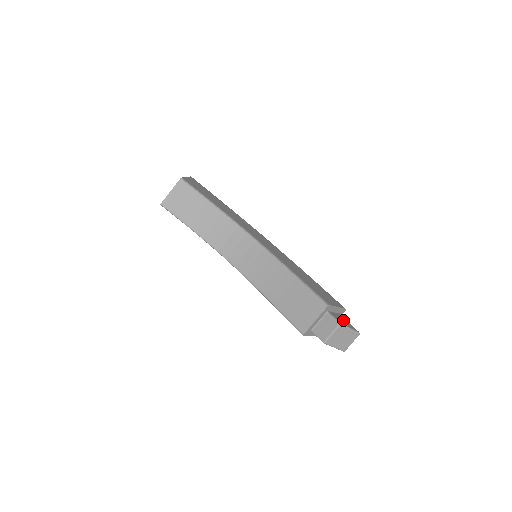
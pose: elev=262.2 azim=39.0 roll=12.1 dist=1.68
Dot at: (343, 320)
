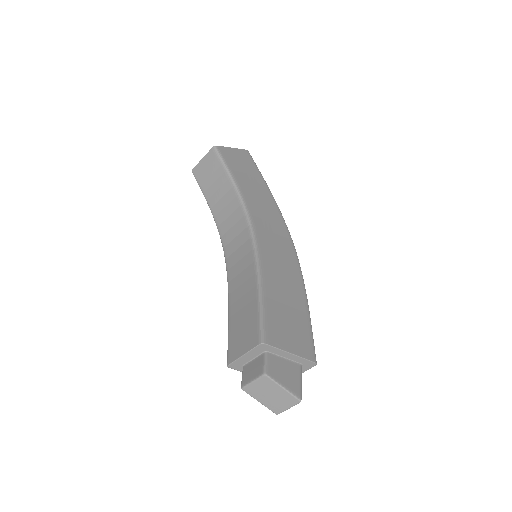
Dot at: (287, 373)
